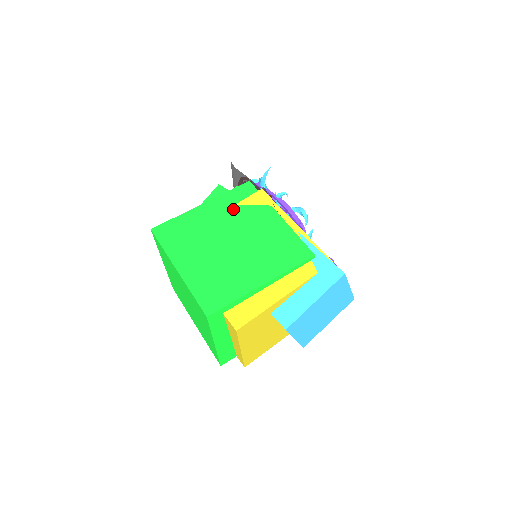
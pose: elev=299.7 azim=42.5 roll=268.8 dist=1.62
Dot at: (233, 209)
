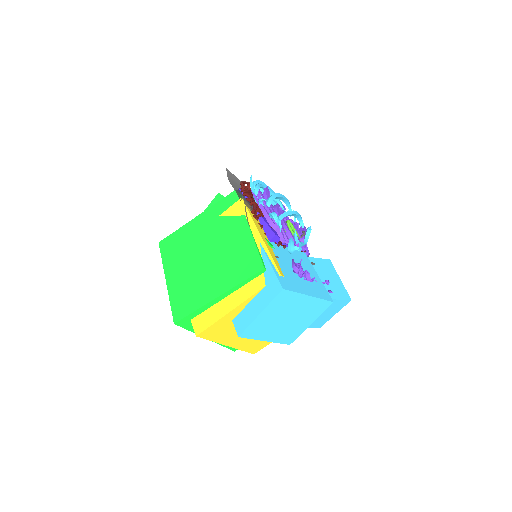
Dot at: (216, 221)
